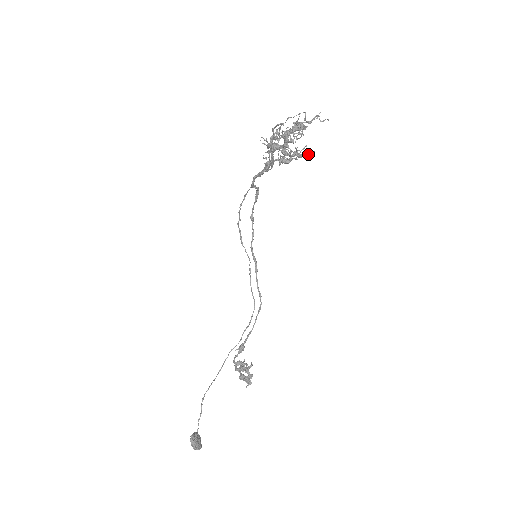
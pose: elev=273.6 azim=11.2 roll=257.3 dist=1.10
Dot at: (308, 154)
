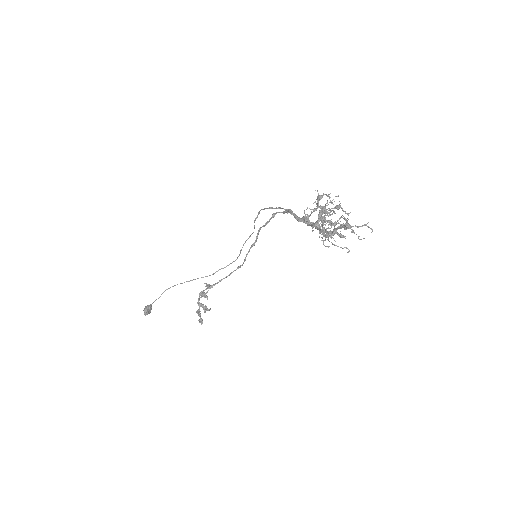
Dot at: (340, 236)
